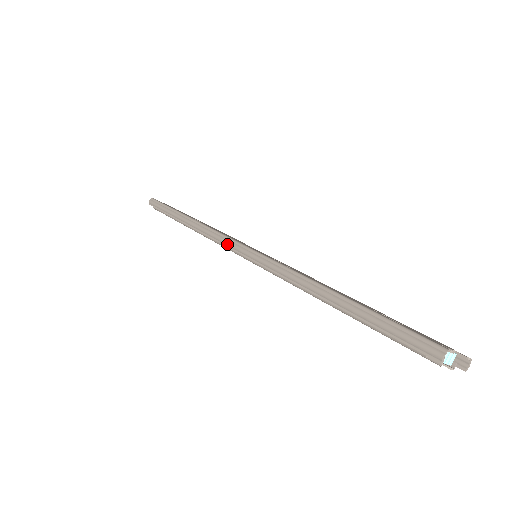
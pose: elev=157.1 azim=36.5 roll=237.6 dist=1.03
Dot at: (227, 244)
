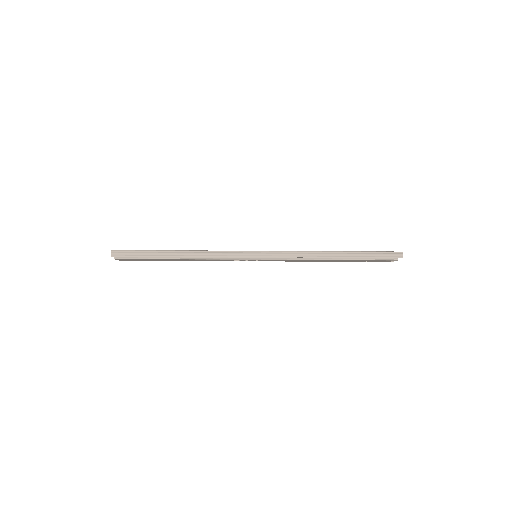
Dot at: (241, 255)
